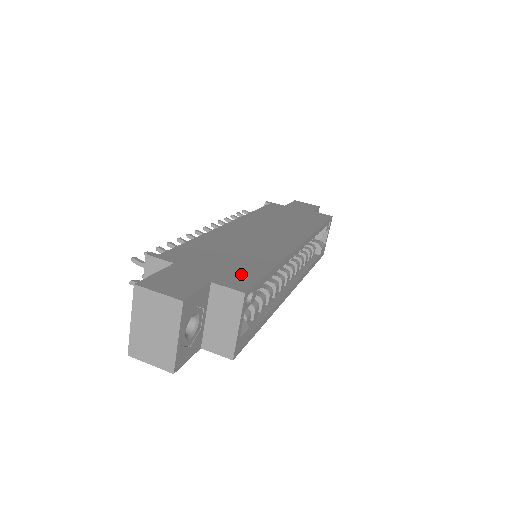
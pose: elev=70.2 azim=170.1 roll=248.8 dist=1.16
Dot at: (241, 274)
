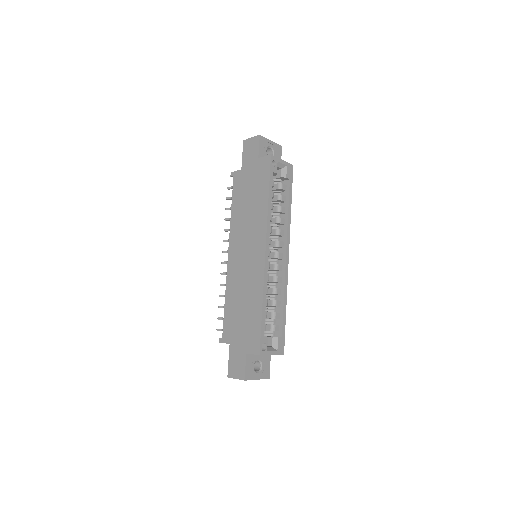
Dot at: (253, 334)
